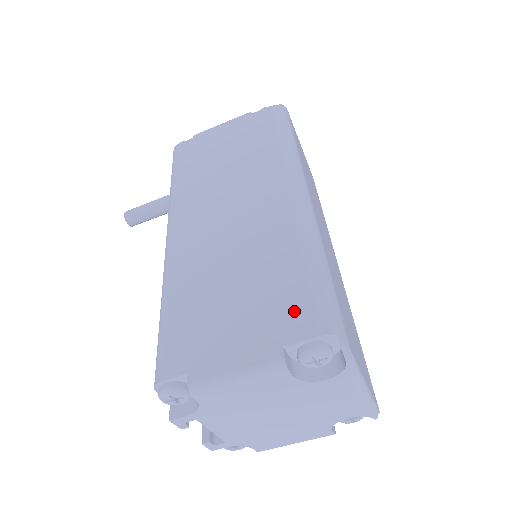
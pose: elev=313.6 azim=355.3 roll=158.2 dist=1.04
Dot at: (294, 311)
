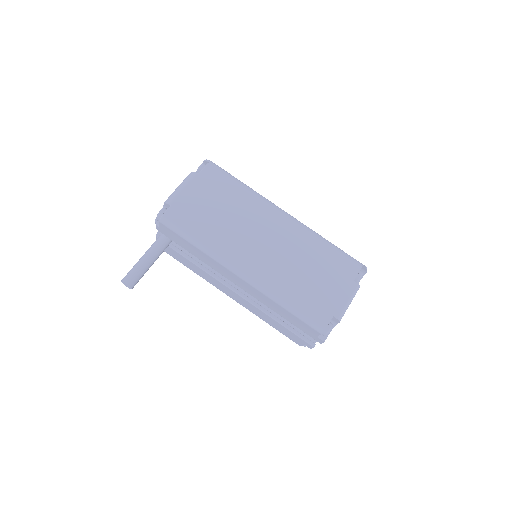
Dot at: (345, 267)
